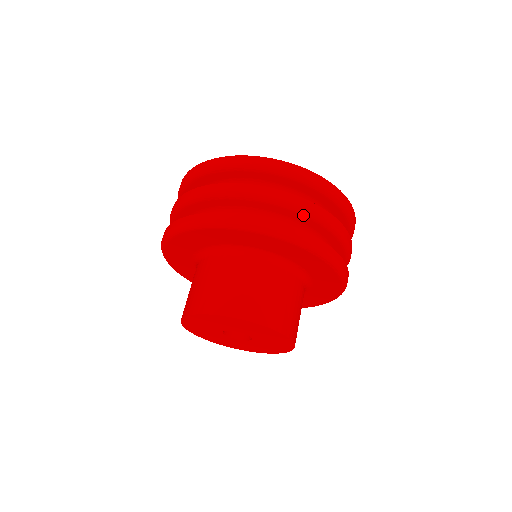
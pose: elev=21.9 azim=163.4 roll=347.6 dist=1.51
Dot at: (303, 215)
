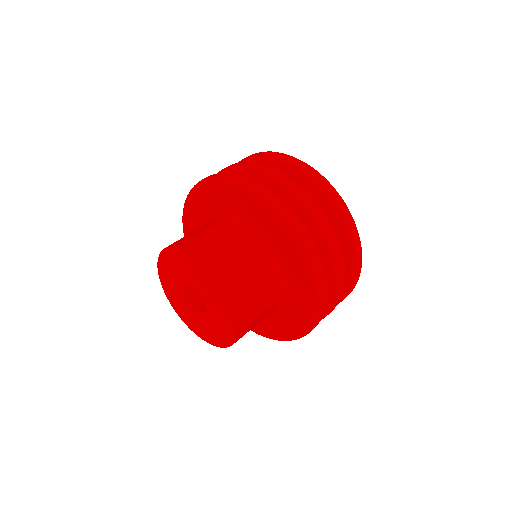
Dot at: (329, 253)
